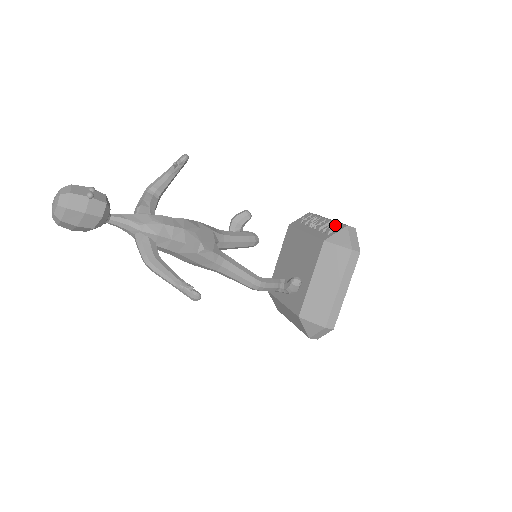
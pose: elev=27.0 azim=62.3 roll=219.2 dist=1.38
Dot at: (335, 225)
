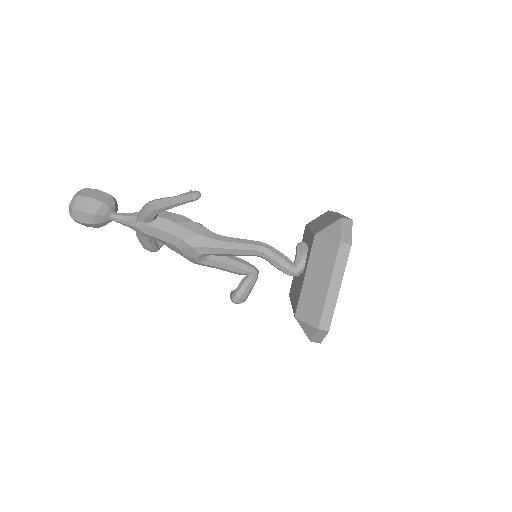
Dot at: occluded
